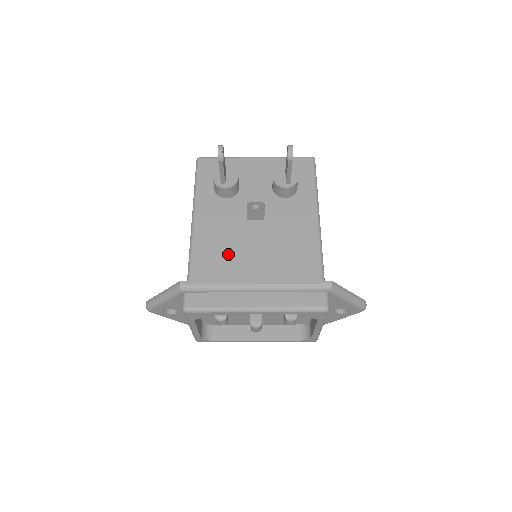
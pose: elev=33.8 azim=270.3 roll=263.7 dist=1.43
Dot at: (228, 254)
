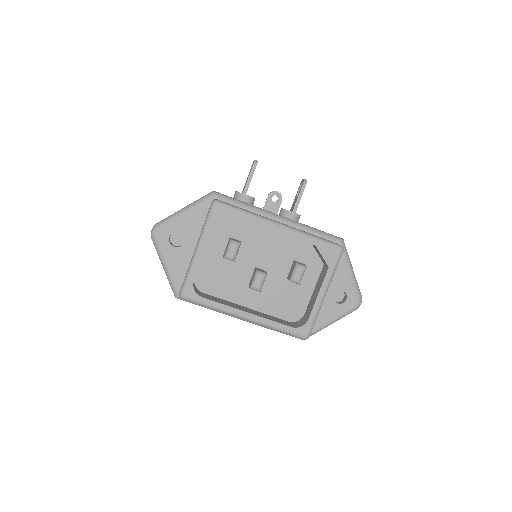
Dot at: occluded
